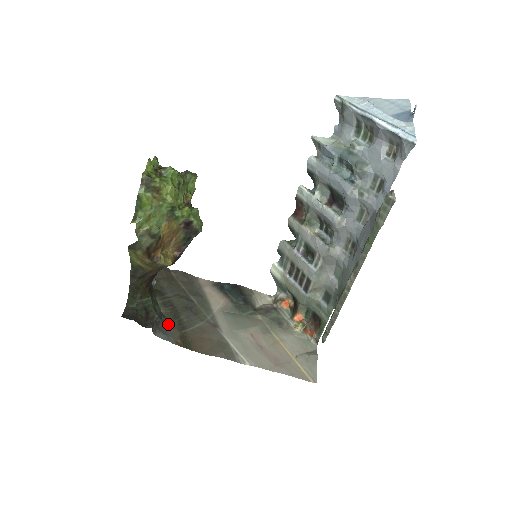
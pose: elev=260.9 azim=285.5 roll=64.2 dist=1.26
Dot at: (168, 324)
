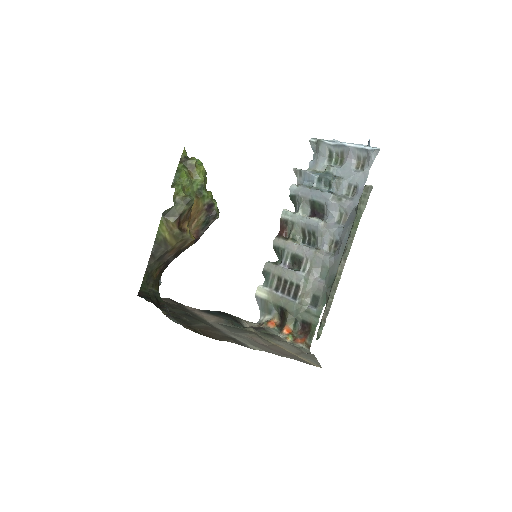
Dot at: occluded
